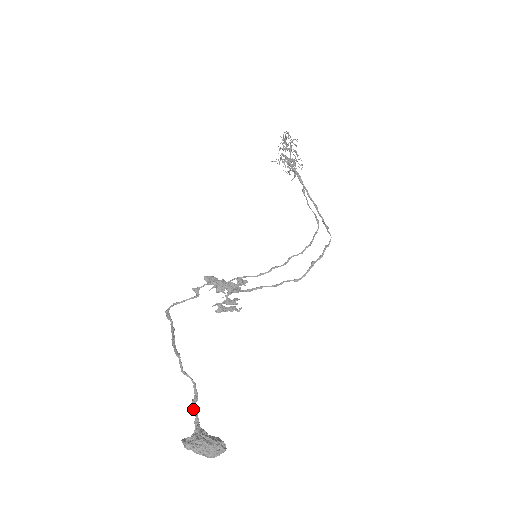
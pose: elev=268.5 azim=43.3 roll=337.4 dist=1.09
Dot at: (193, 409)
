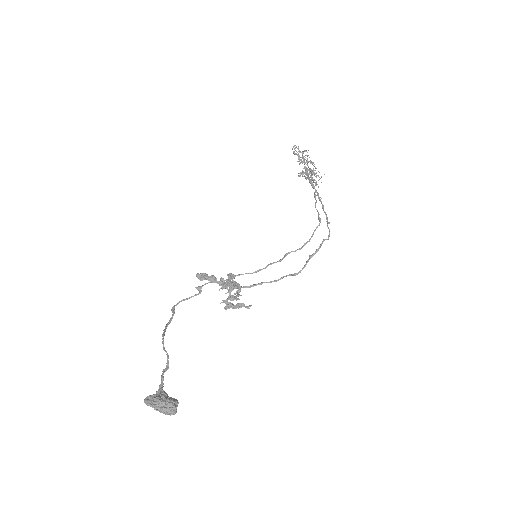
Dot at: (161, 376)
